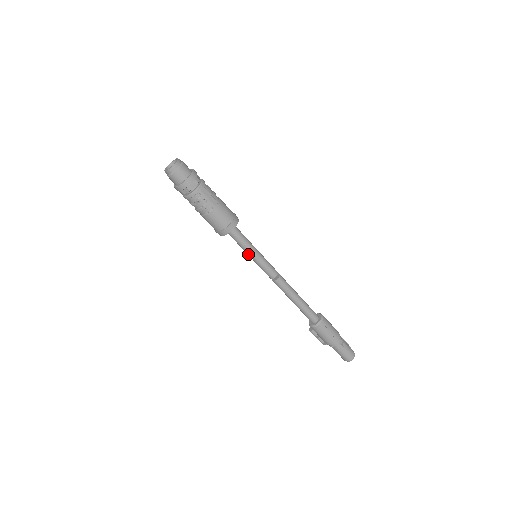
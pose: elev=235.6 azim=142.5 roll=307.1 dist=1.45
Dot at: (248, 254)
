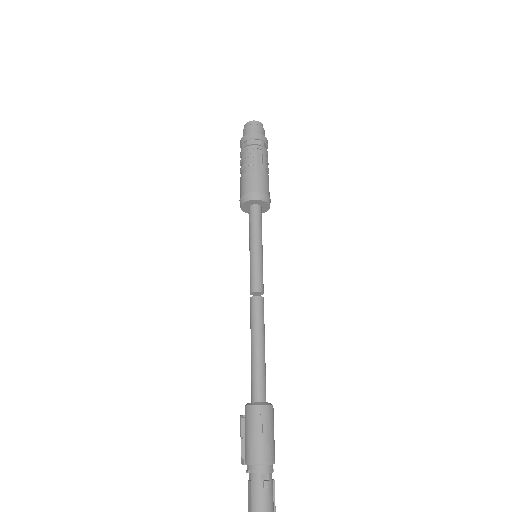
Dot at: (250, 245)
